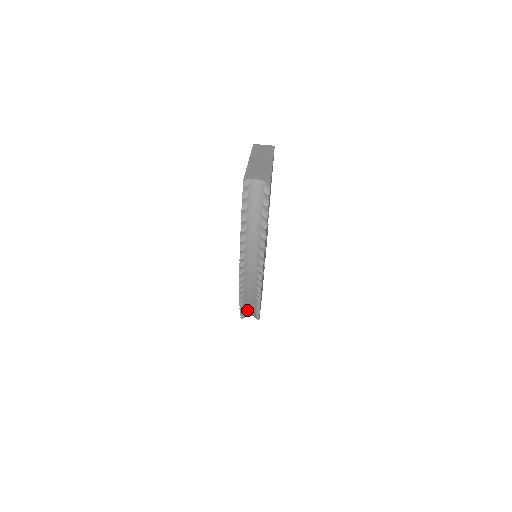
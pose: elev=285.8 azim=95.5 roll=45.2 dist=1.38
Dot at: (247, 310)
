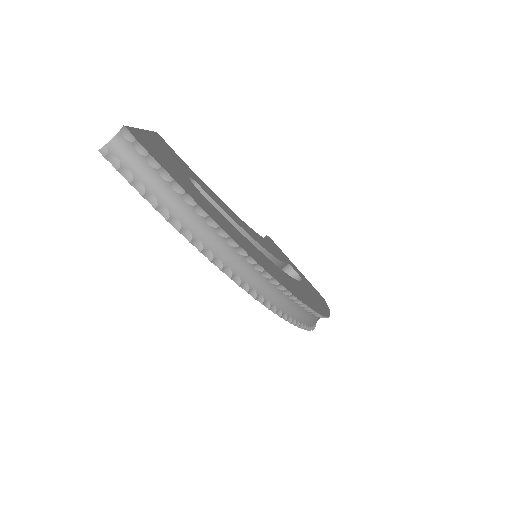
Dot at: (284, 308)
